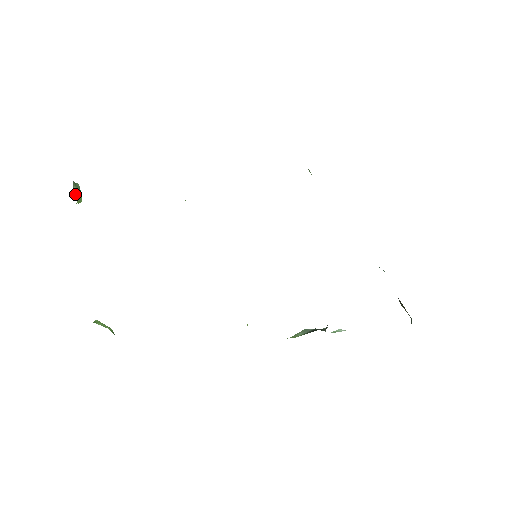
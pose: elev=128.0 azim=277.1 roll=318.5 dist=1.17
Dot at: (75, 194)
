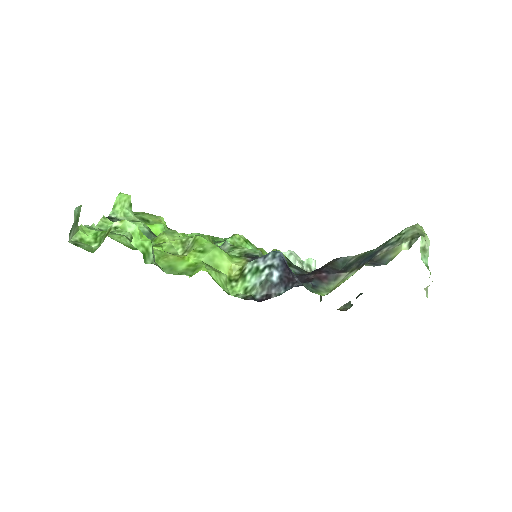
Dot at: (73, 236)
